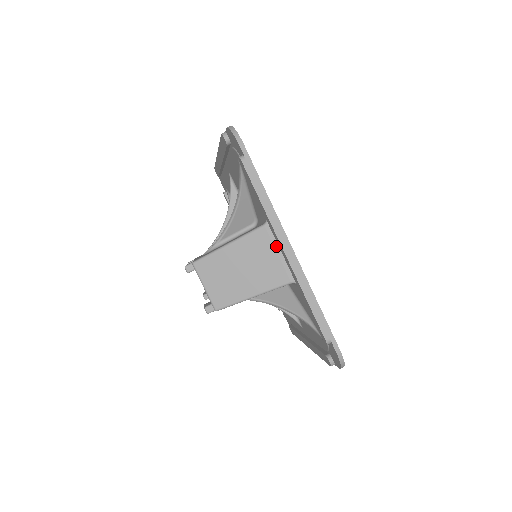
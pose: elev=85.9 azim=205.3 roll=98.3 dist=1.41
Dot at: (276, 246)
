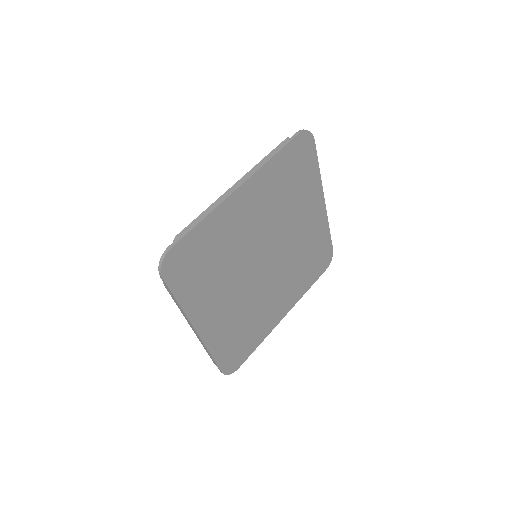
Dot at: occluded
